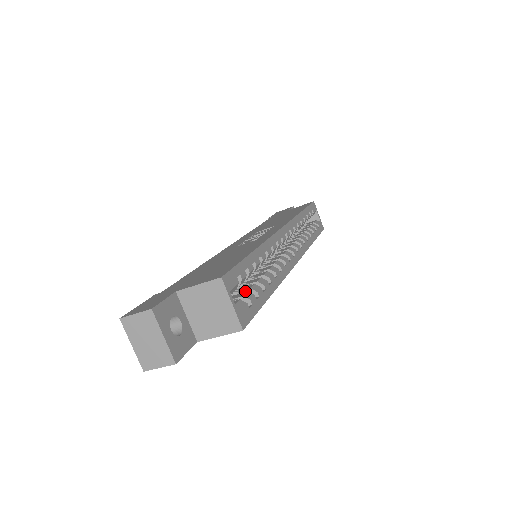
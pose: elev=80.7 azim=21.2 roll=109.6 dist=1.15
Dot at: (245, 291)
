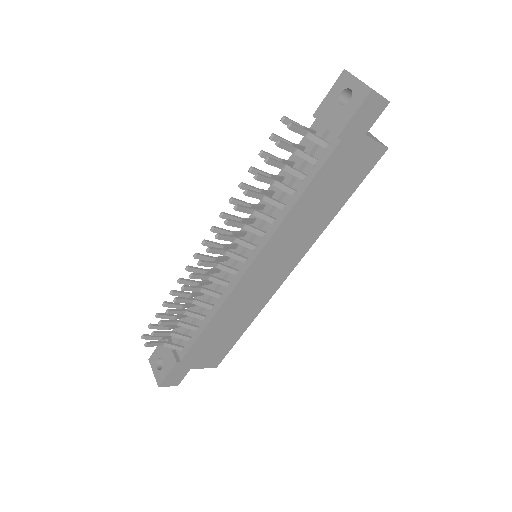
Dot at: occluded
